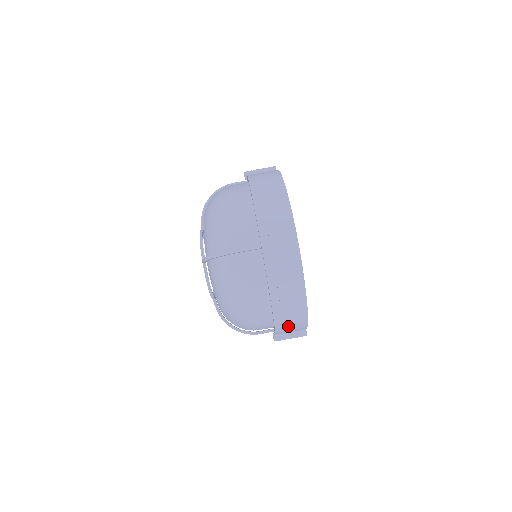
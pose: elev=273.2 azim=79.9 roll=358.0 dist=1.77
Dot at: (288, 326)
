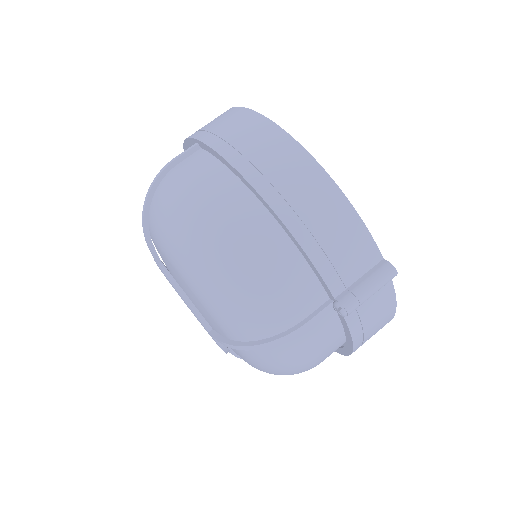
Dot at: (320, 228)
